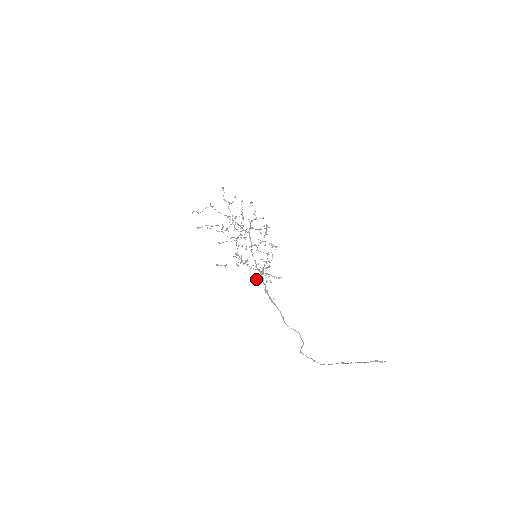
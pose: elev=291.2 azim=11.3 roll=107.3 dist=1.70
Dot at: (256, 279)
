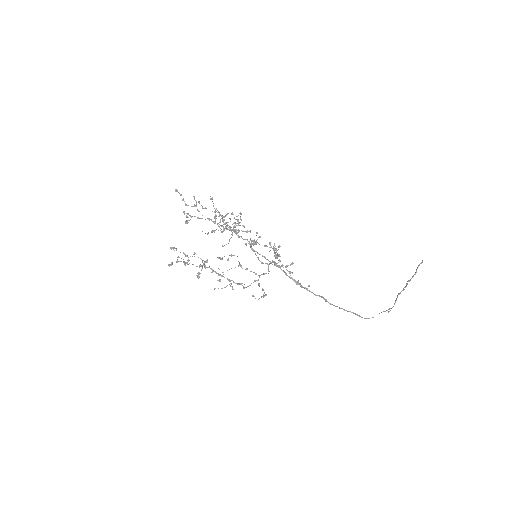
Dot at: occluded
